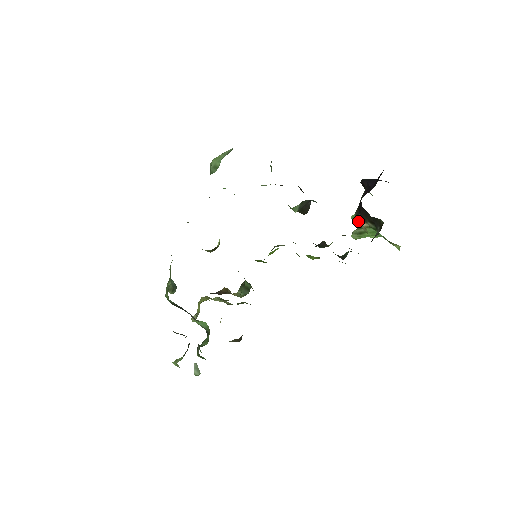
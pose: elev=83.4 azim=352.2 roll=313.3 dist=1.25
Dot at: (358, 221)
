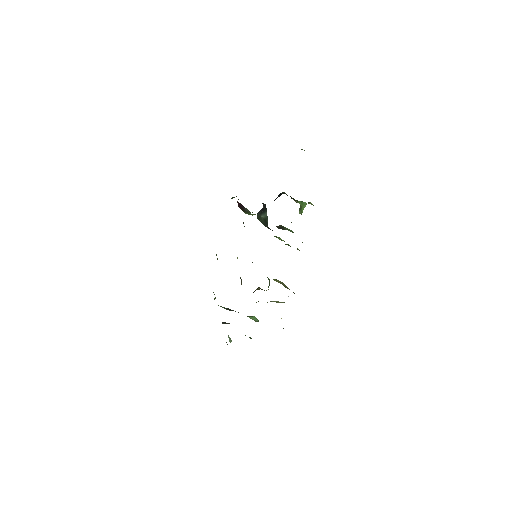
Dot at: (295, 201)
